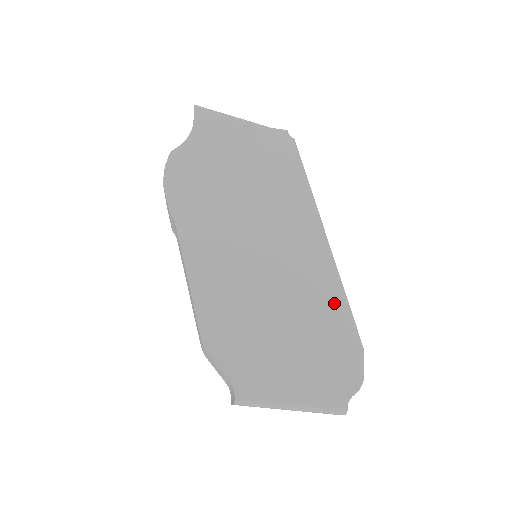
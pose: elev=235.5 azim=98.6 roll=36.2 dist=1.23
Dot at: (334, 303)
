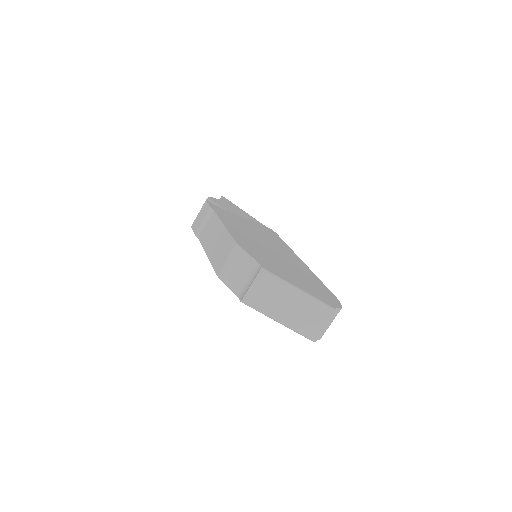
Dot at: (314, 278)
